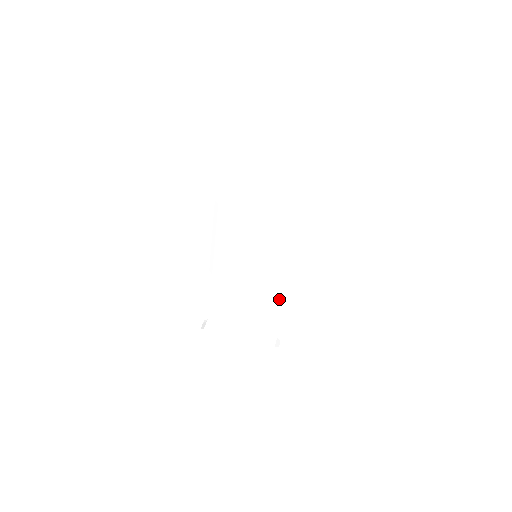
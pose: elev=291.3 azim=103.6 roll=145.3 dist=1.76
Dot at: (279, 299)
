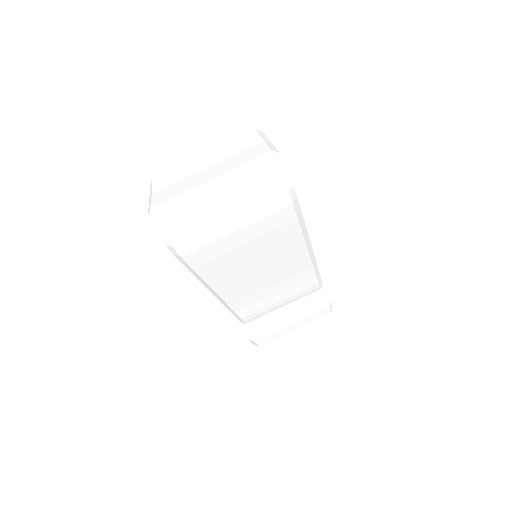
Dot at: (308, 274)
